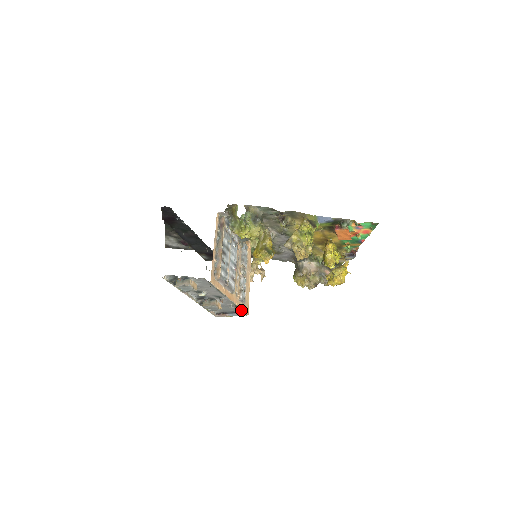
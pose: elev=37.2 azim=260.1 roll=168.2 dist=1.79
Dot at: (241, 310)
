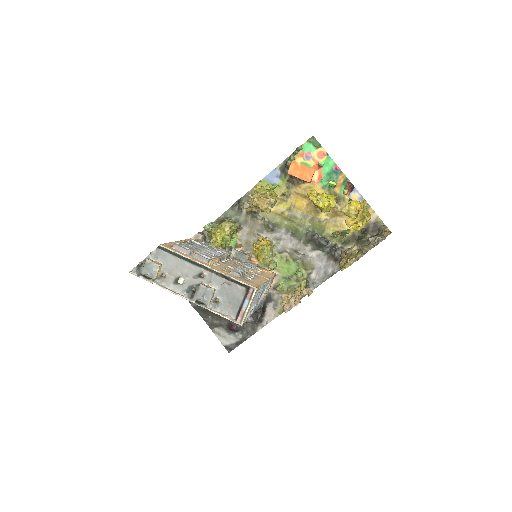
Dot at: (238, 282)
